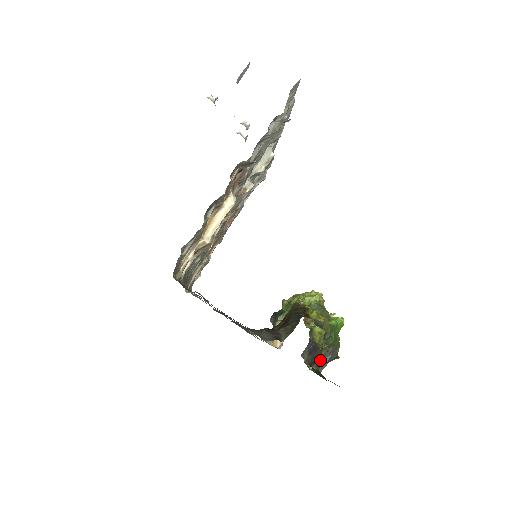
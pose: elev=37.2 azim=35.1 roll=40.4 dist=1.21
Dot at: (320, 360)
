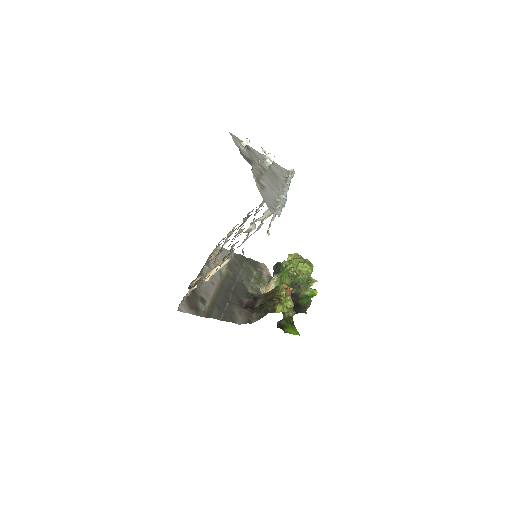
Dot at: (294, 309)
